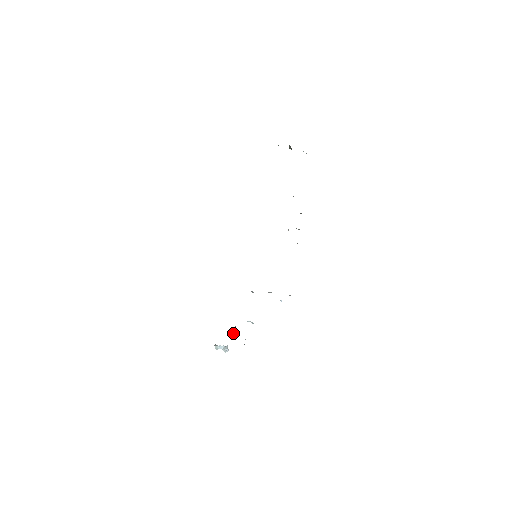
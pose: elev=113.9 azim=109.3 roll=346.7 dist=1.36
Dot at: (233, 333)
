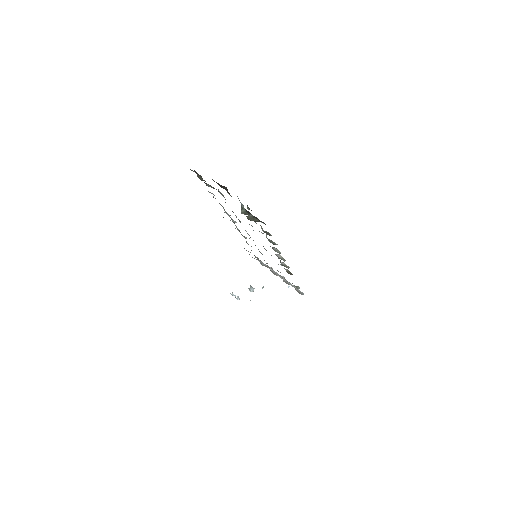
Dot at: (249, 289)
